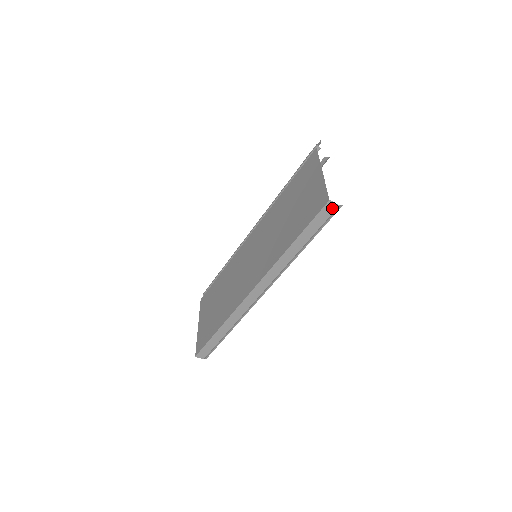
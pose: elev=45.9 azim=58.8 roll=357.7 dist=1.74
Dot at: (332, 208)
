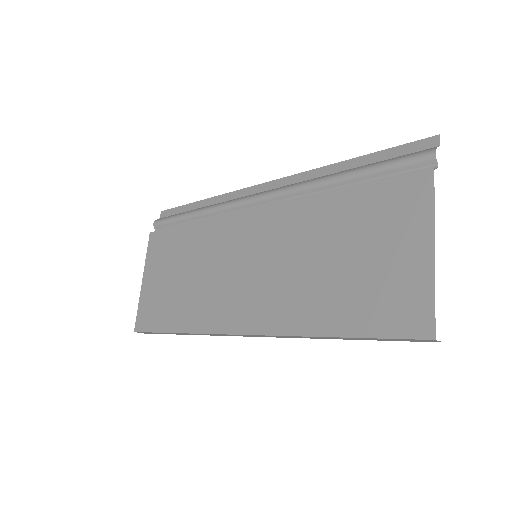
Dot at: (429, 341)
